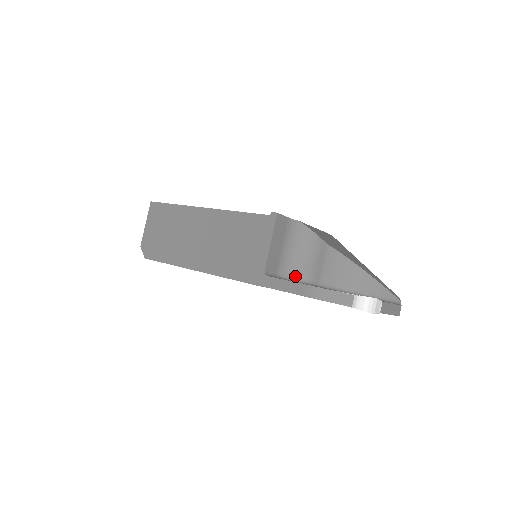
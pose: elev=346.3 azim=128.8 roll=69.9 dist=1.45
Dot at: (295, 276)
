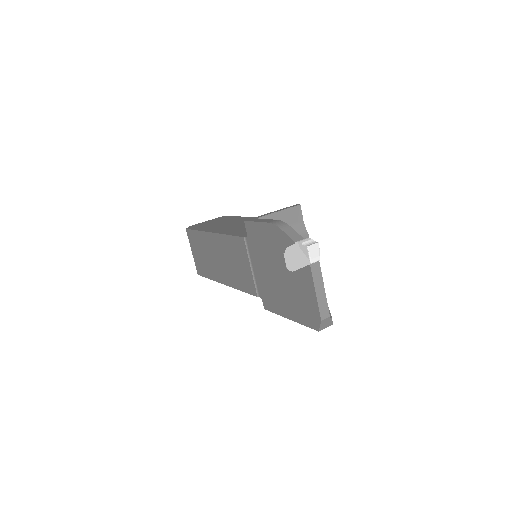
Dot at: occluded
